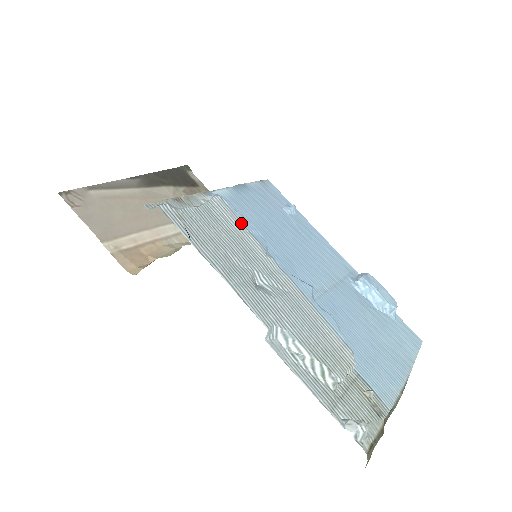
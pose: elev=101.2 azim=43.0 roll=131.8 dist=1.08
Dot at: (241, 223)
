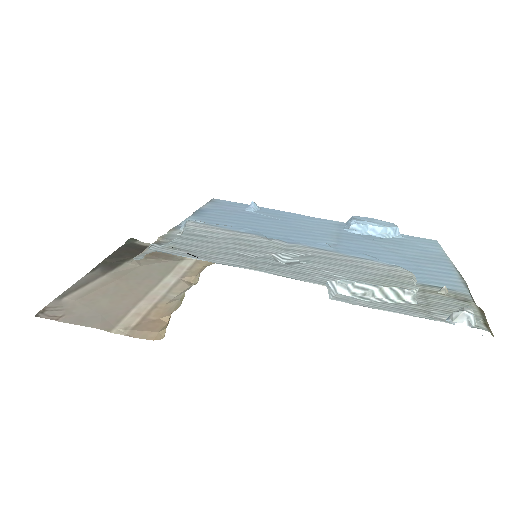
Dot at: (227, 229)
